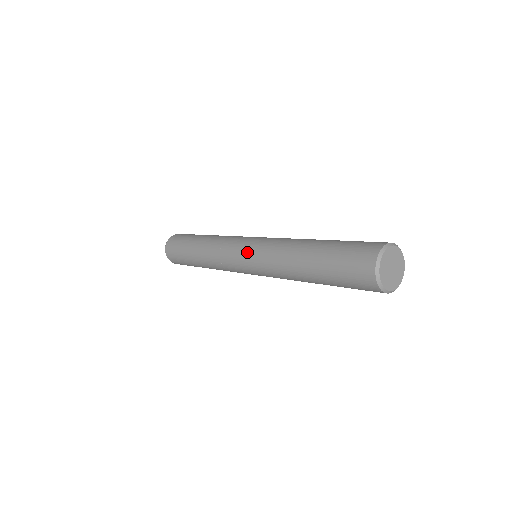
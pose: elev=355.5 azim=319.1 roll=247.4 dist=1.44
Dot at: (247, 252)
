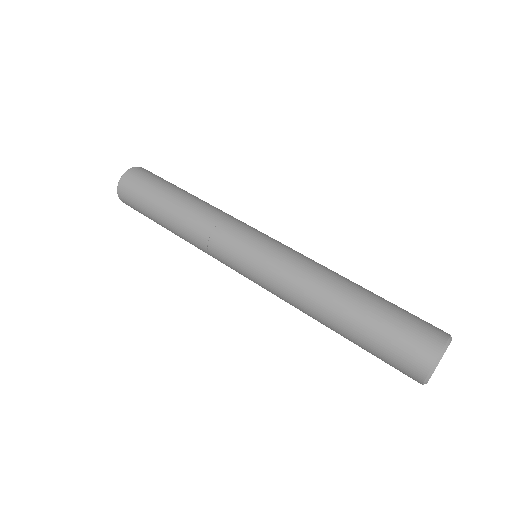
Dot at: (252, 261)
